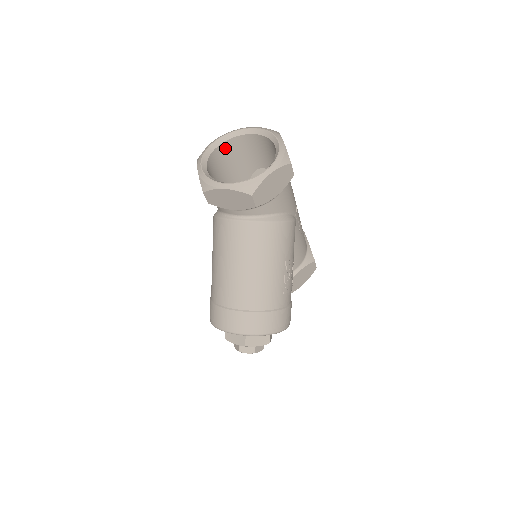
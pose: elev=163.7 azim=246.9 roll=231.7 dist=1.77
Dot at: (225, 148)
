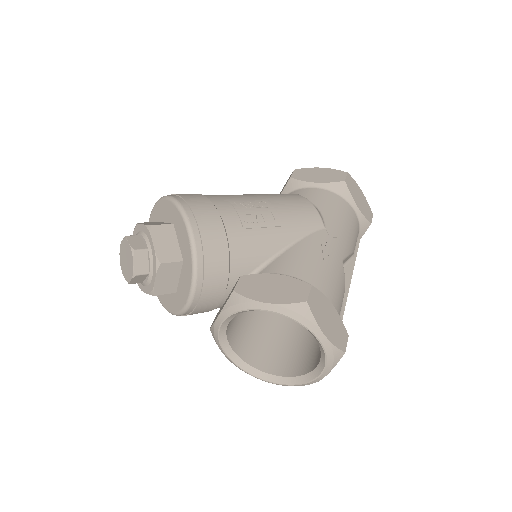
Dot at: occluded
